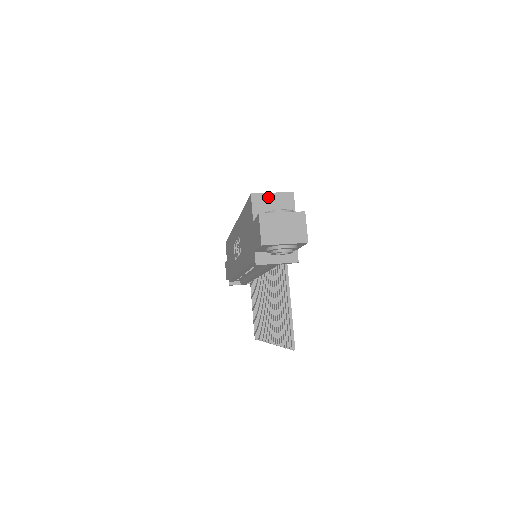
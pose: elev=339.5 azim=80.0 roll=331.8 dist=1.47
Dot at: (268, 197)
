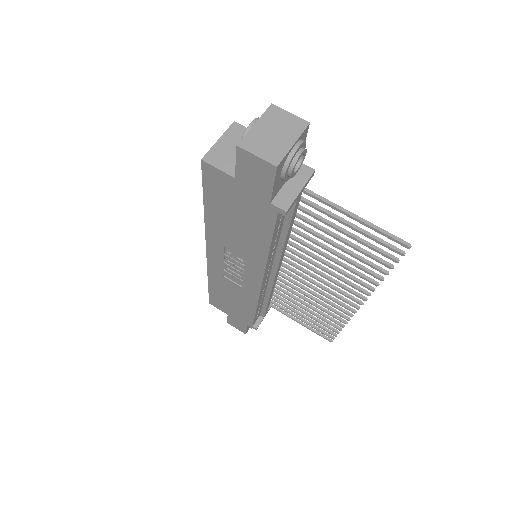
Dot at: (219, 147)
